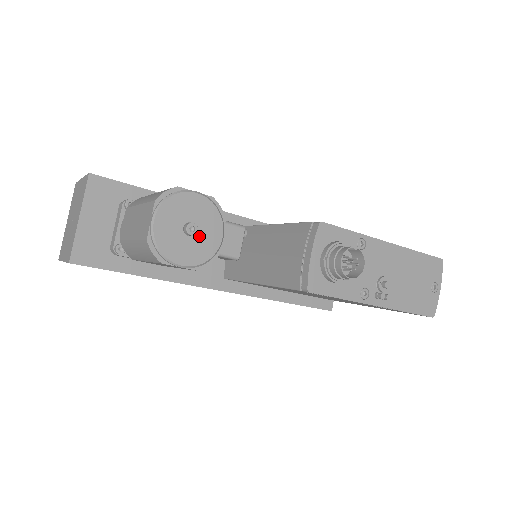
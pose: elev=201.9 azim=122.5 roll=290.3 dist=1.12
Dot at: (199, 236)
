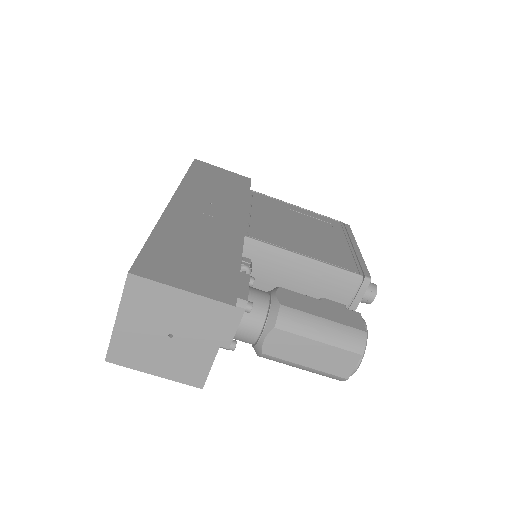
Dot at: occluded
